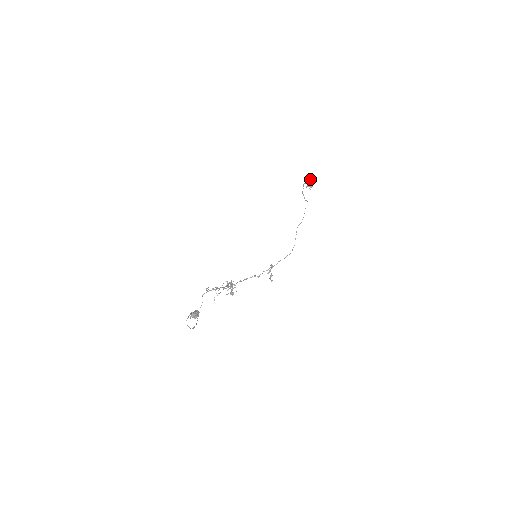
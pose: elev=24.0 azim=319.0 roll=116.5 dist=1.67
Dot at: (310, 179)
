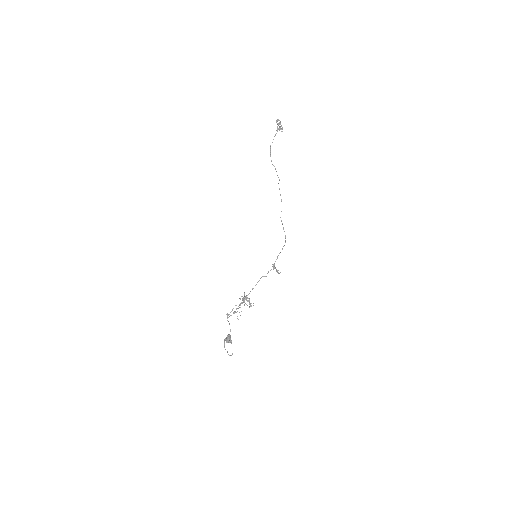
Dot at: (277, 121)
